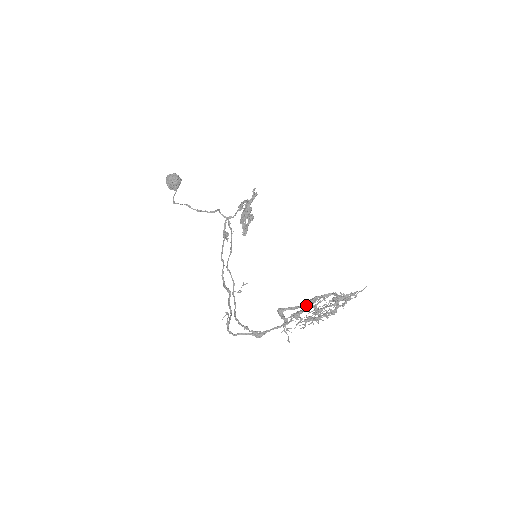
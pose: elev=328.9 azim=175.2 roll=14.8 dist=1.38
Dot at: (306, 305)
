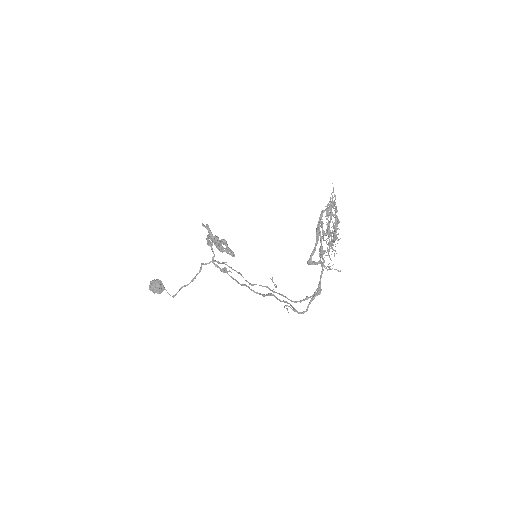
Dot at: (318, 239)
